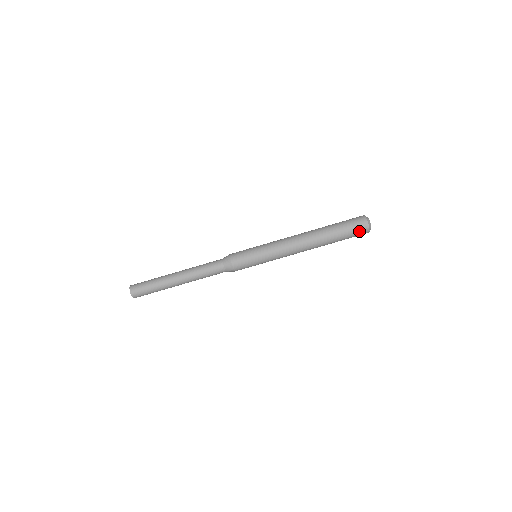
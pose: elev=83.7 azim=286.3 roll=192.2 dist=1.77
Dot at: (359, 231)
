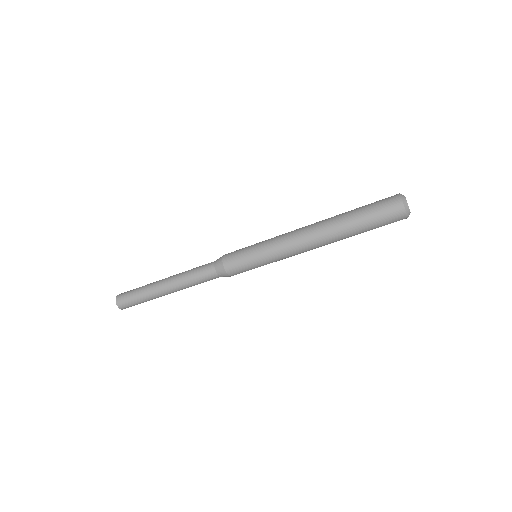
Dot at: (393, 222)
